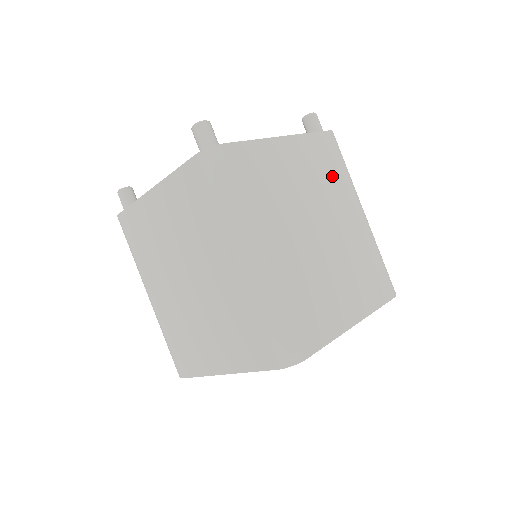
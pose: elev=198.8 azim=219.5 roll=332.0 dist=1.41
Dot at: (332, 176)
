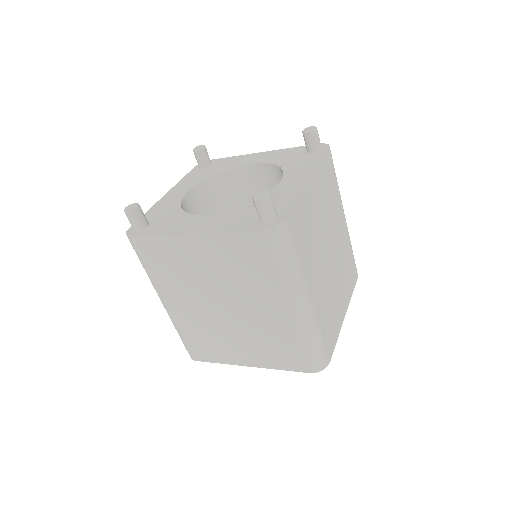
Dot at: (332, 195)
